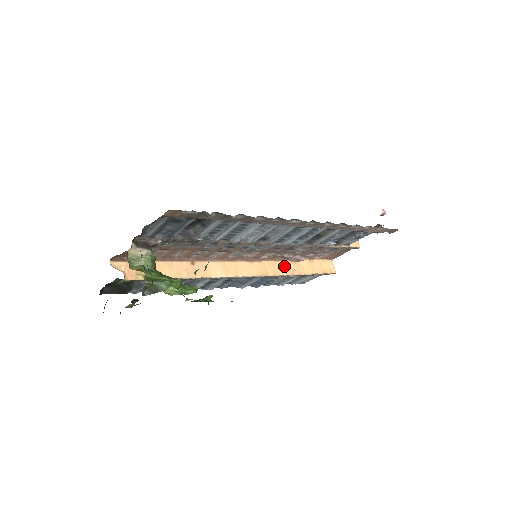
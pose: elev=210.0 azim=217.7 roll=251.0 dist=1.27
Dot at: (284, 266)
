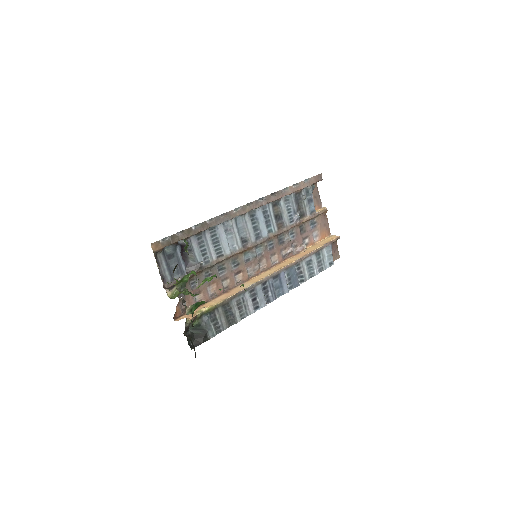
Dot at: (295, 257)
